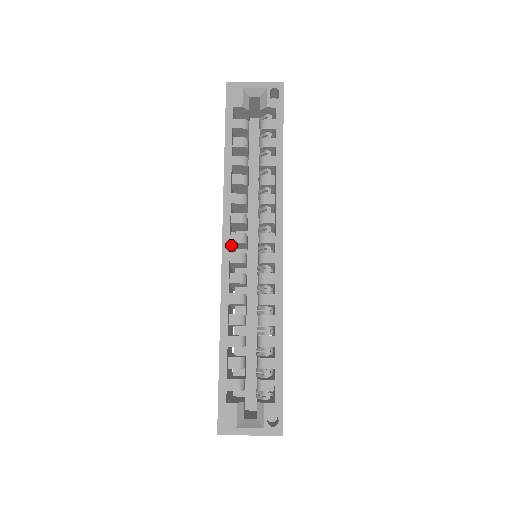
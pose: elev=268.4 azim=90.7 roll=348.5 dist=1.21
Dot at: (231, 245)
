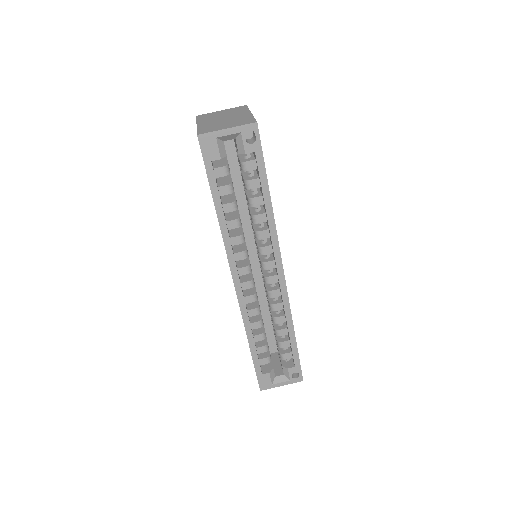
Dot at: occluded
